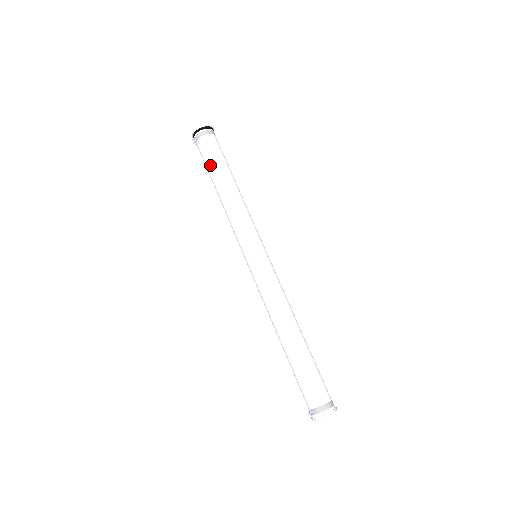
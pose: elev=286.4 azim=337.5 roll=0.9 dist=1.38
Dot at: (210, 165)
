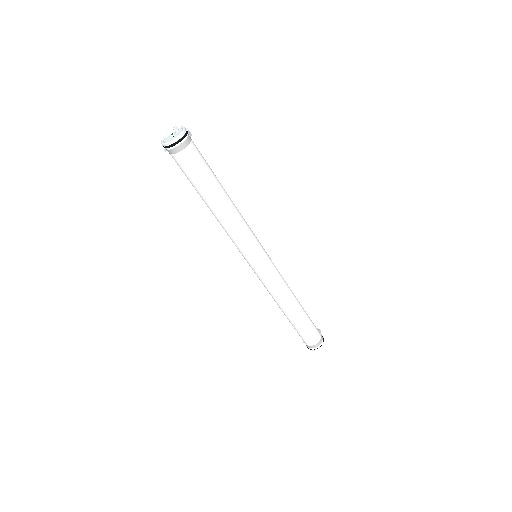
Dot at: occluded
